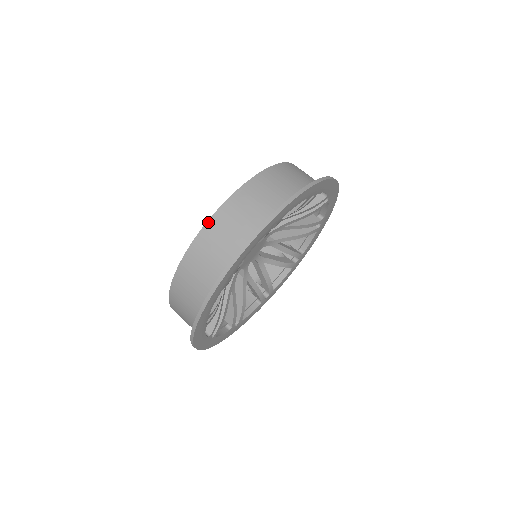
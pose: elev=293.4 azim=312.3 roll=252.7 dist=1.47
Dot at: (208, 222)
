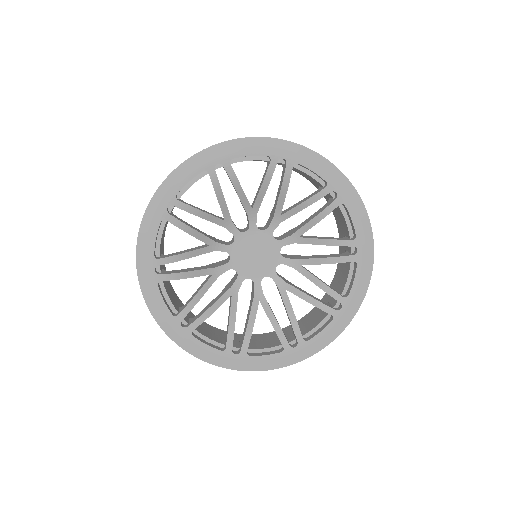
Dot at: occluded
